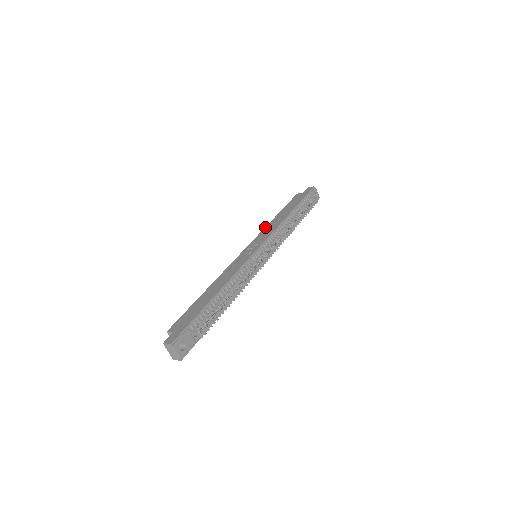
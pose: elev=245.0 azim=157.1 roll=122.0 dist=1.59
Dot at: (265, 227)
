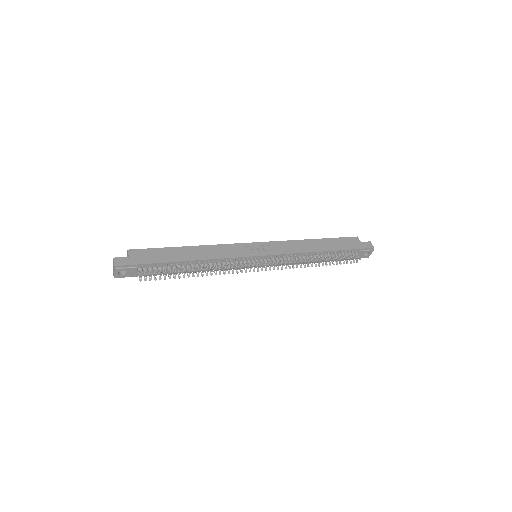
Dot at: (294, 240)
